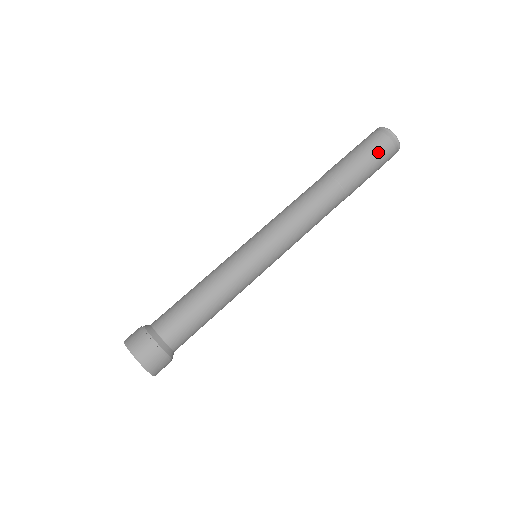
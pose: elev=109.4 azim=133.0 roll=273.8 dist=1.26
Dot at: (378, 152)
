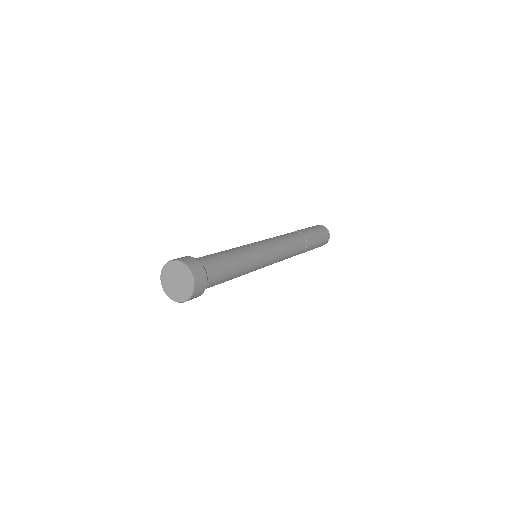
Dot at: occluded
